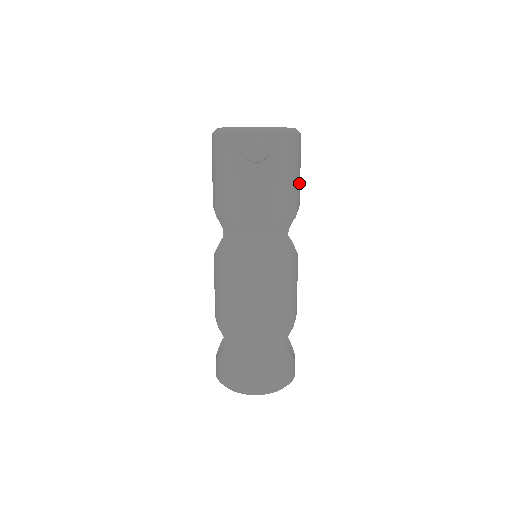
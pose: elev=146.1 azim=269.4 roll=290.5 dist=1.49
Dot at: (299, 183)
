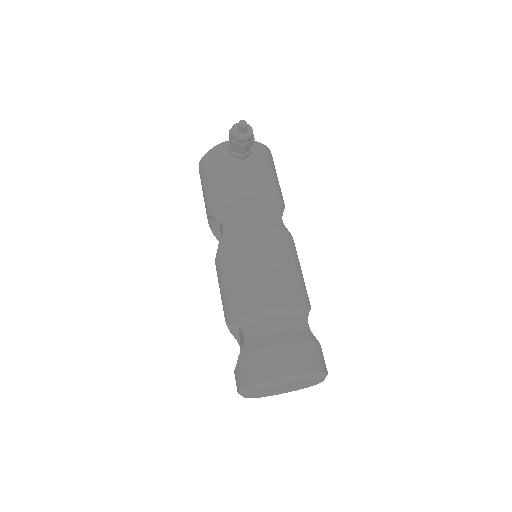
Dot at: (280, 188)
